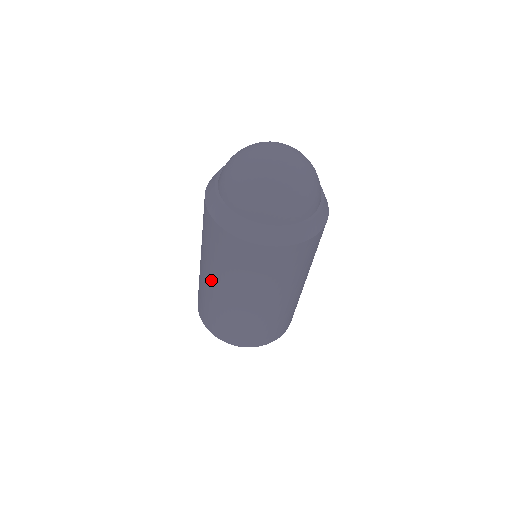
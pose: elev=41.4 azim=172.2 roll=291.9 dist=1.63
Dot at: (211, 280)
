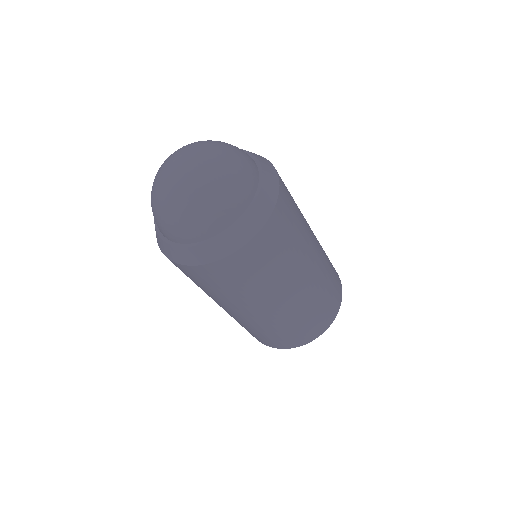
Dot at: occluded
